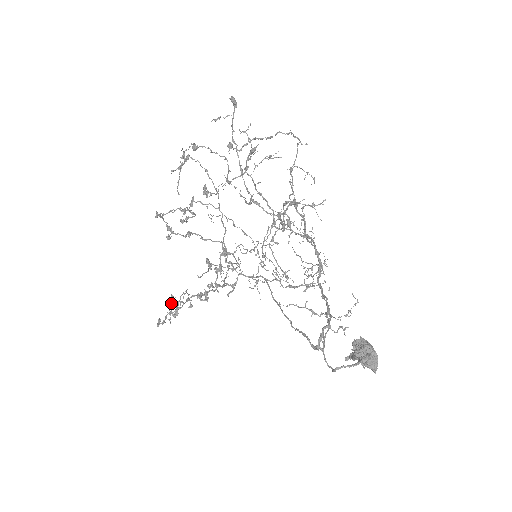
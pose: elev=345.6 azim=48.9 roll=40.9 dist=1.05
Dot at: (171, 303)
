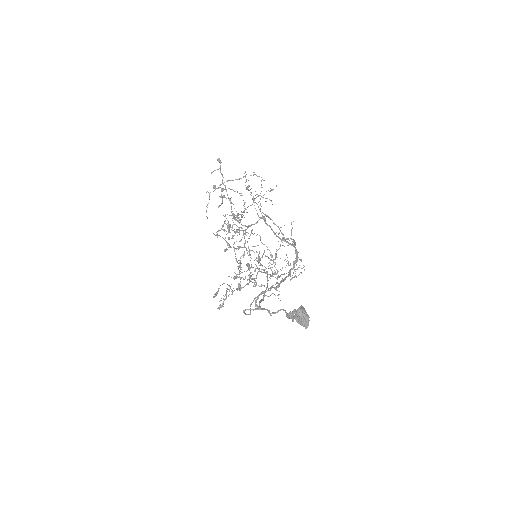
Dot at: occluded
